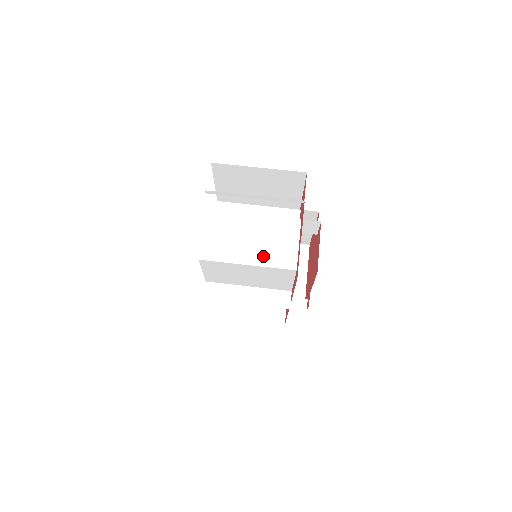
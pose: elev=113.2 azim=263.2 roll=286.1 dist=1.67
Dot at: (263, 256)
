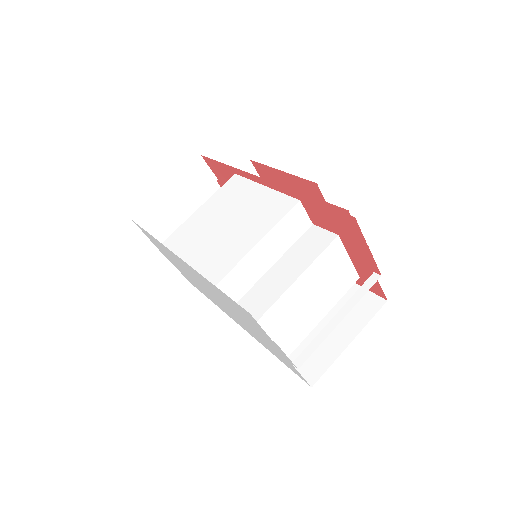
Dot at: (330, 299)
